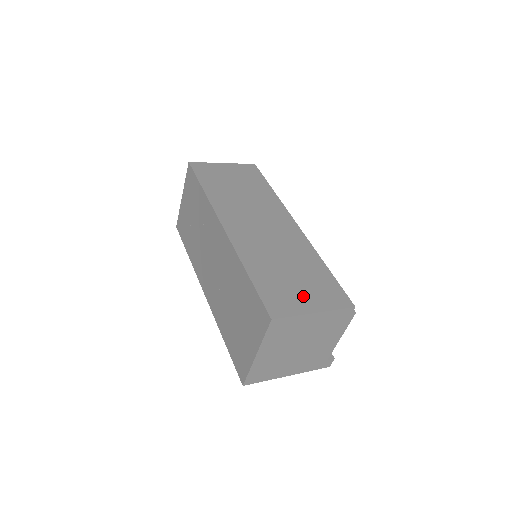
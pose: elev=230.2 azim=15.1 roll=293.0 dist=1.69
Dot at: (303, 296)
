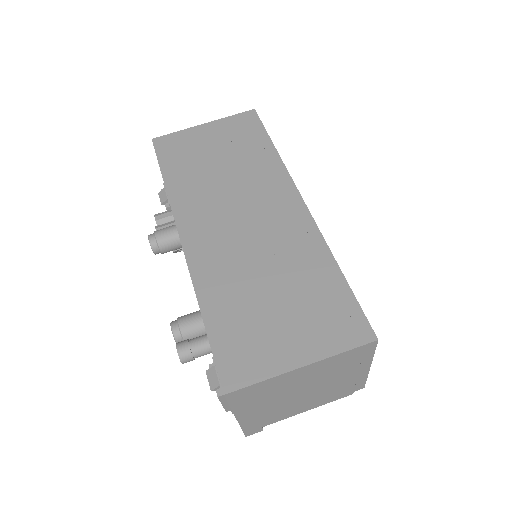
Dot at: occluded
